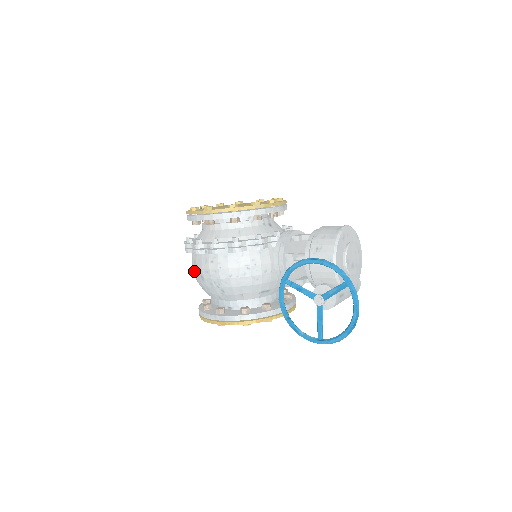
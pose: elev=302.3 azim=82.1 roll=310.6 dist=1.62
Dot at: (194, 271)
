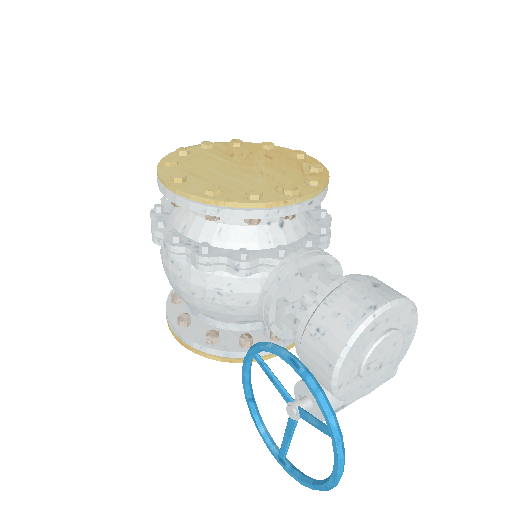
Dot at: occluded
